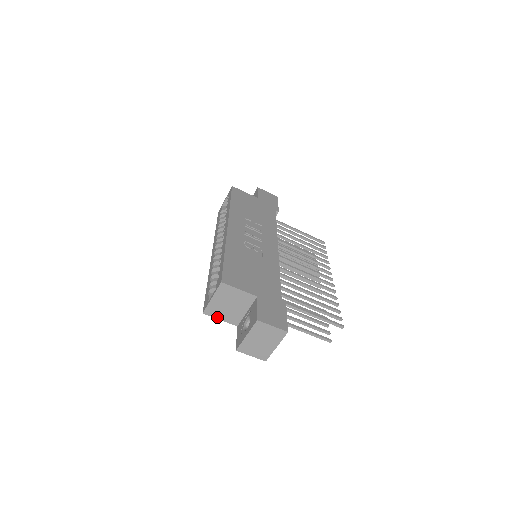
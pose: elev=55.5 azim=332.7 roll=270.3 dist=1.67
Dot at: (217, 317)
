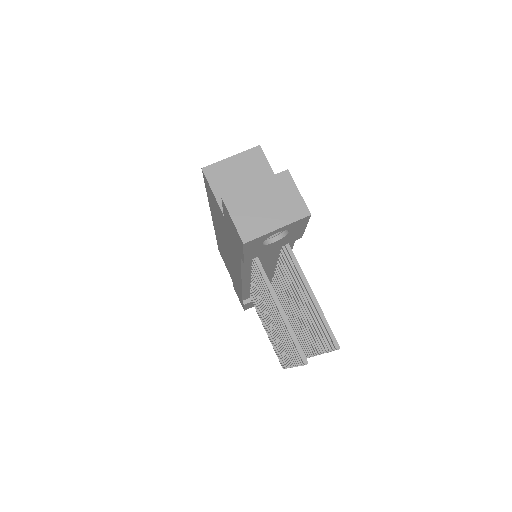
Dot at: (213, 185)
